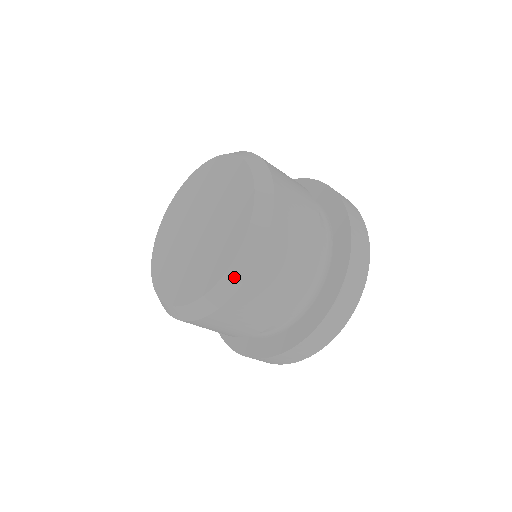
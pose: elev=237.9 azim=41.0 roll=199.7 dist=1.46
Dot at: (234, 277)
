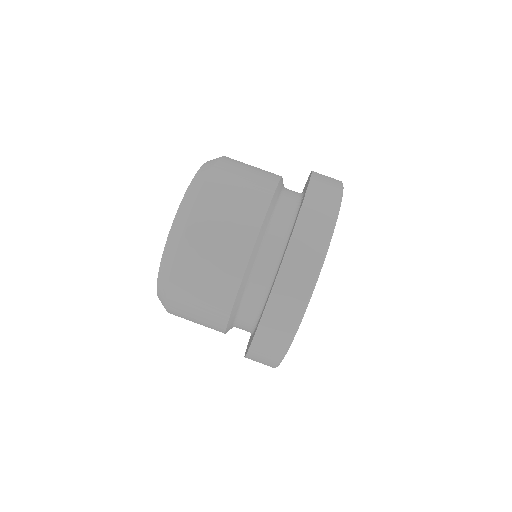
Dot at: (173, 241)
